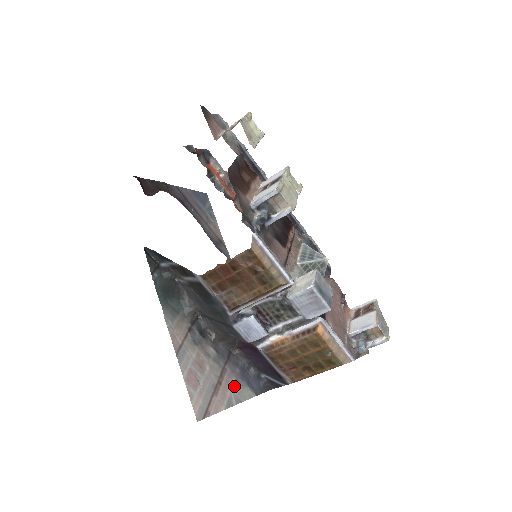
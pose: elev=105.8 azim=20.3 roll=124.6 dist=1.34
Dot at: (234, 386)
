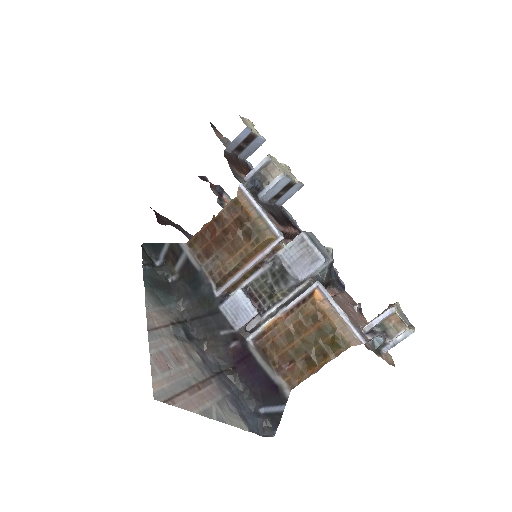
Dot at: (219, 403)
